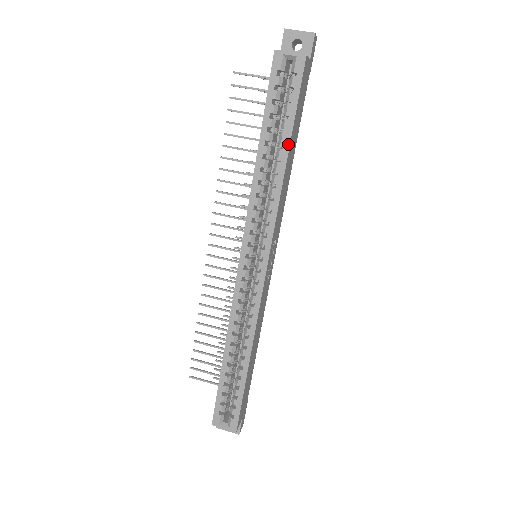
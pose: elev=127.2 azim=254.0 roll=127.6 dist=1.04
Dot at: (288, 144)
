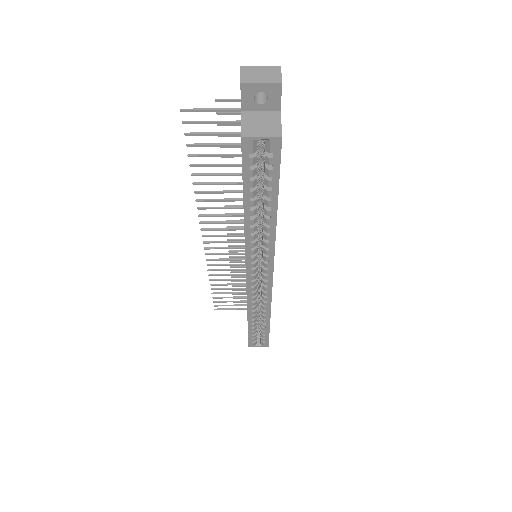
Dot at: (275, 207)
